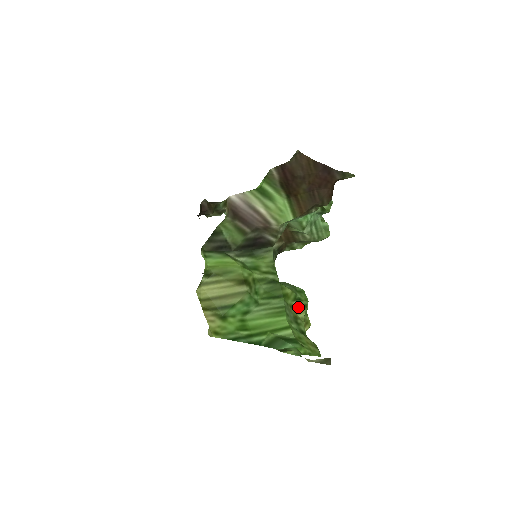
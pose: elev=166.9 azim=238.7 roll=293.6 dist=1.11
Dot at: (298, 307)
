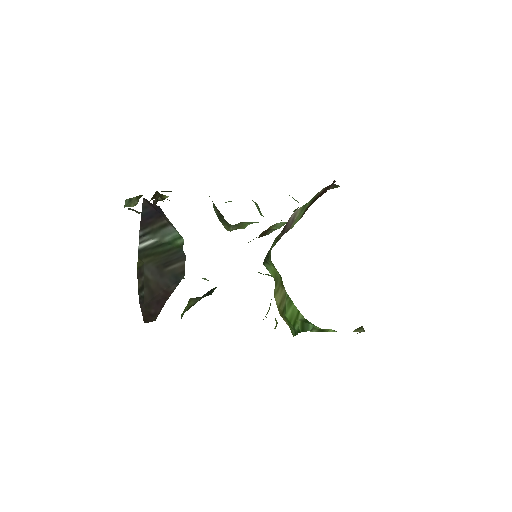
Dot at: occluded
